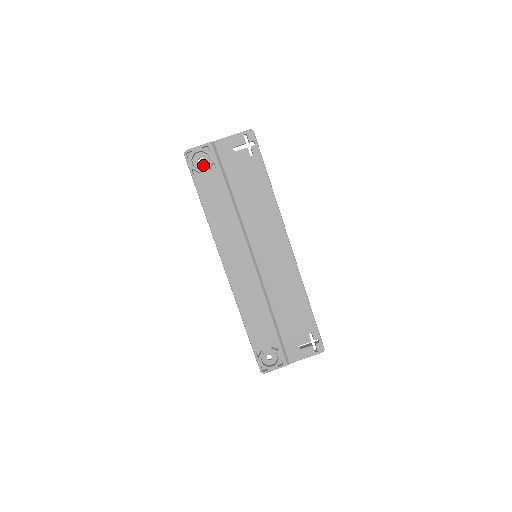
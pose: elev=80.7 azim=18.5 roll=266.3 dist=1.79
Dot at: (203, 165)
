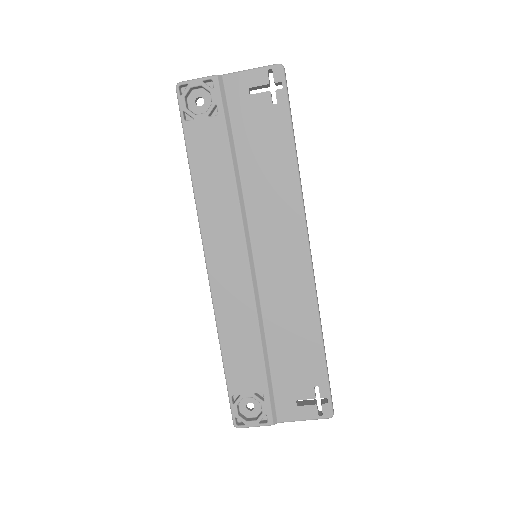
Dot at: (201, 108)
